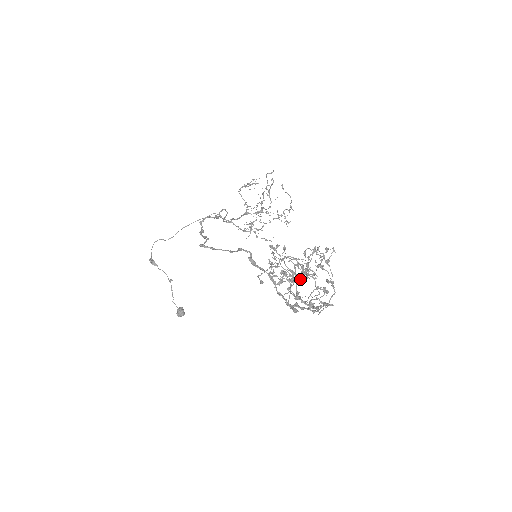
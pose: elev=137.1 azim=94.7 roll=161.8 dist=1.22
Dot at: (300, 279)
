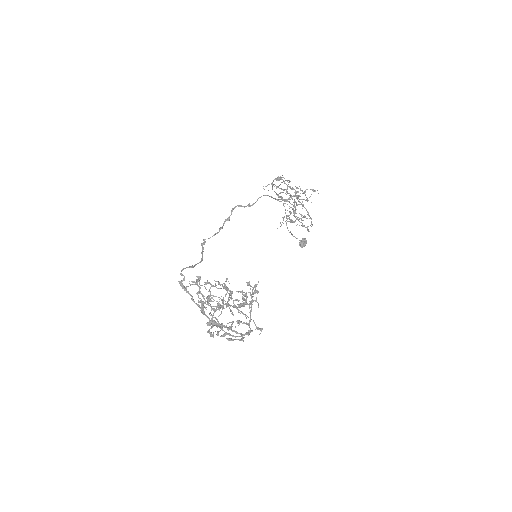
Dot at: occluded
